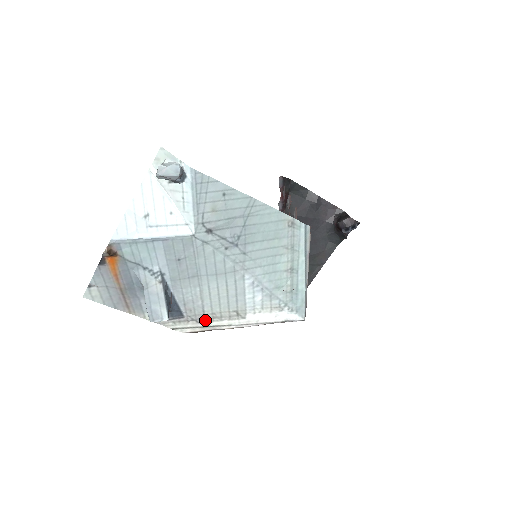
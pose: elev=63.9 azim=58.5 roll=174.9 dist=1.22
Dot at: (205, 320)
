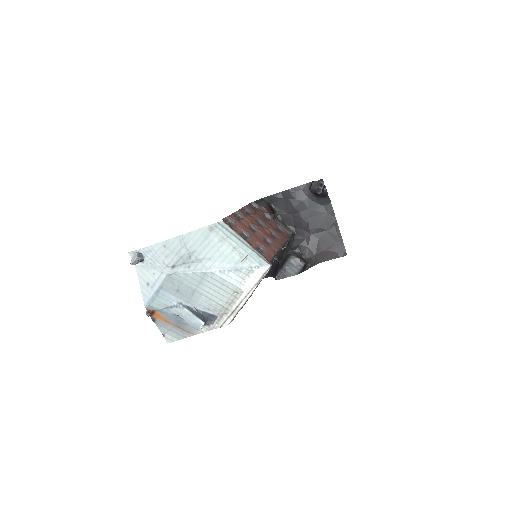
Dot at: (228, 309)
